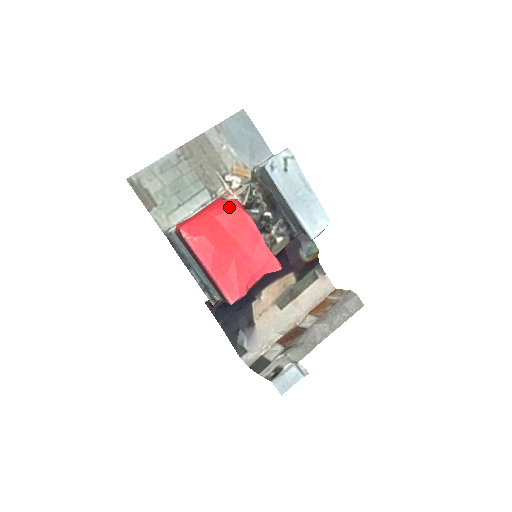
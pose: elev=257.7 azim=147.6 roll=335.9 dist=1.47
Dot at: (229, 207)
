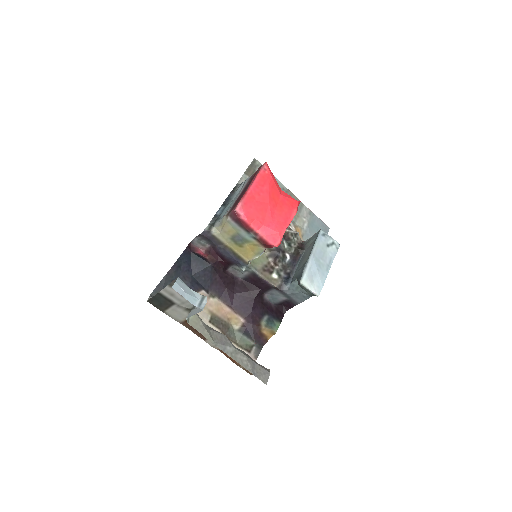
Dot at: (293, 198)
